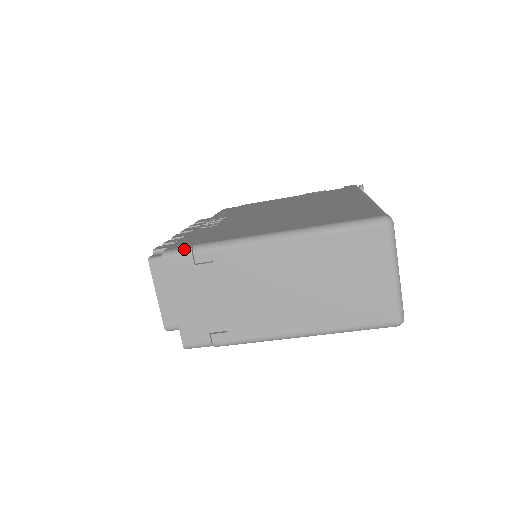
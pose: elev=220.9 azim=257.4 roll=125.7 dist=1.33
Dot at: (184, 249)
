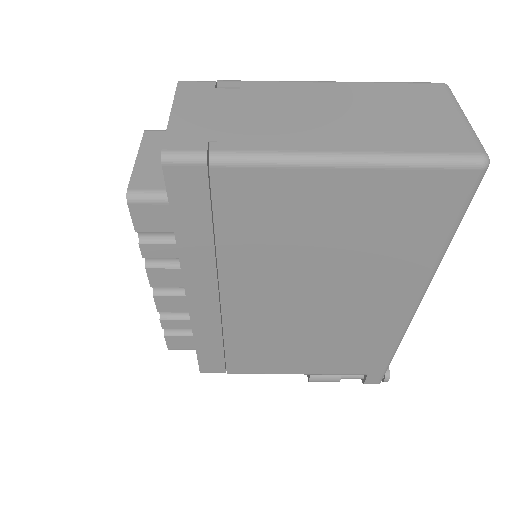
Dot at: (206, 82)
